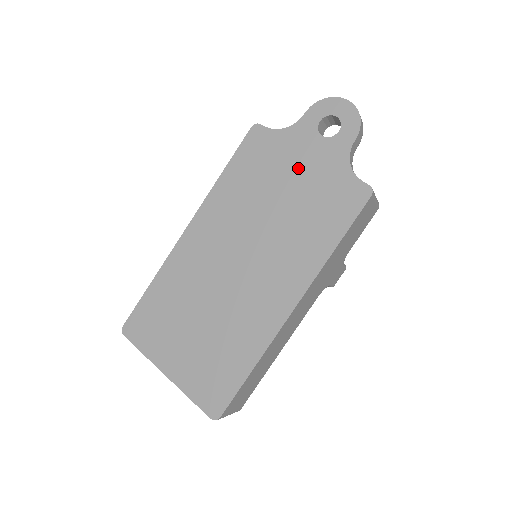
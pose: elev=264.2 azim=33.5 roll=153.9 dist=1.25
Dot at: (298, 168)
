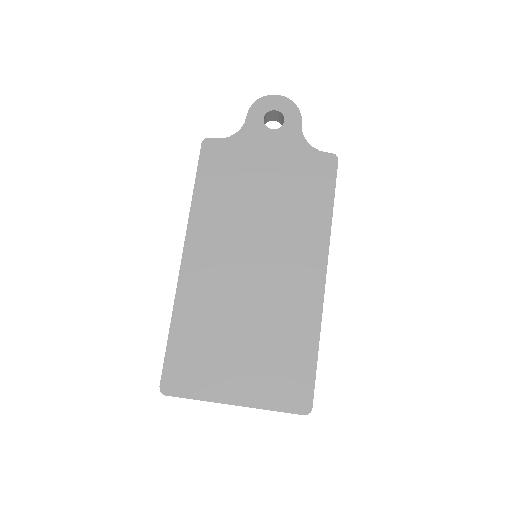
Dot at: (265, 162)
